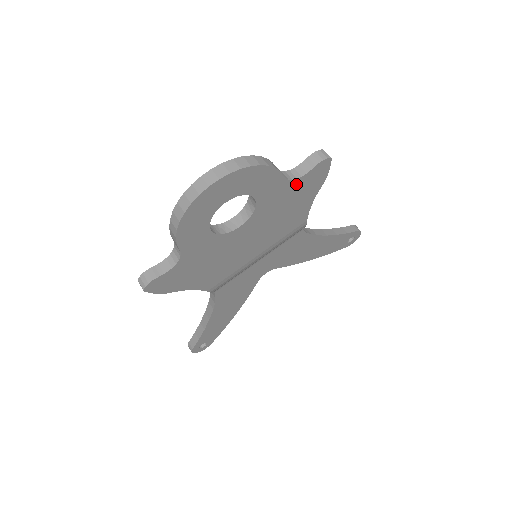
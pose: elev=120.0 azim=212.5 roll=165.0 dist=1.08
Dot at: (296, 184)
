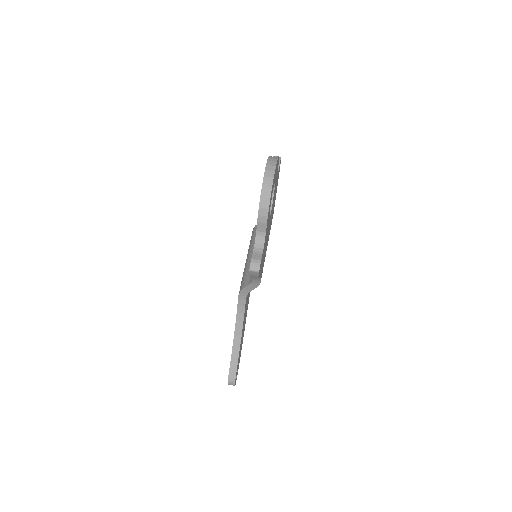
Dot at: (277, 177)
